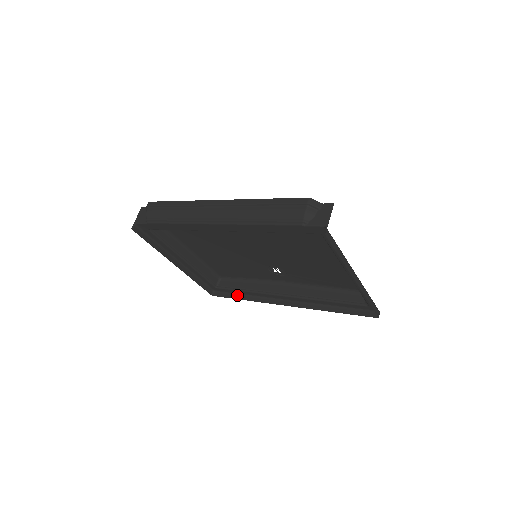
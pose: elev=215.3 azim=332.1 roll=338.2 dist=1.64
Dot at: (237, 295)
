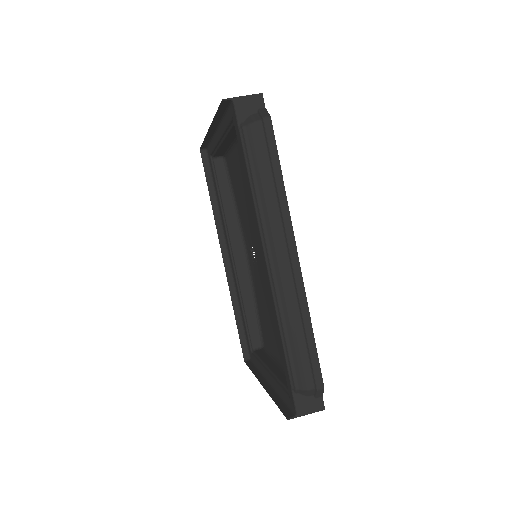
Dot at: (213, 187)
